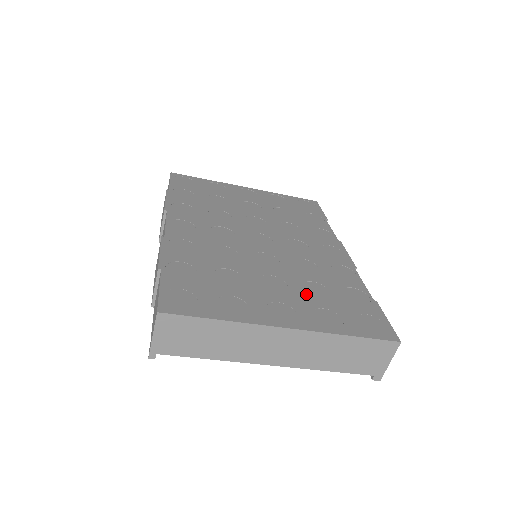
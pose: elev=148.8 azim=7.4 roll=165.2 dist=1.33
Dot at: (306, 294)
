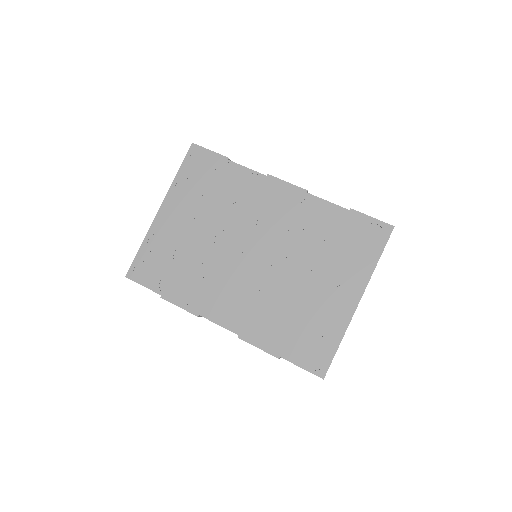
Dot at: (330, 263)
